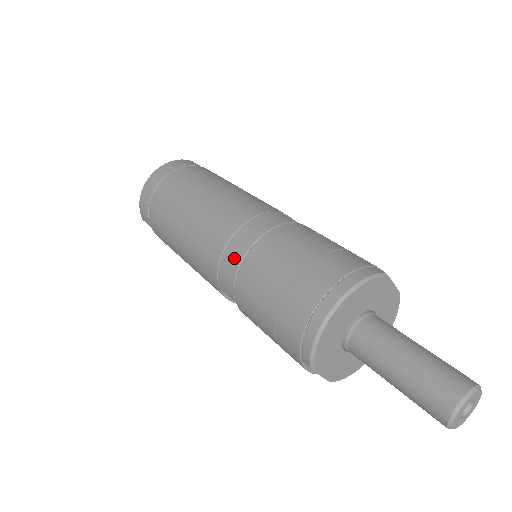
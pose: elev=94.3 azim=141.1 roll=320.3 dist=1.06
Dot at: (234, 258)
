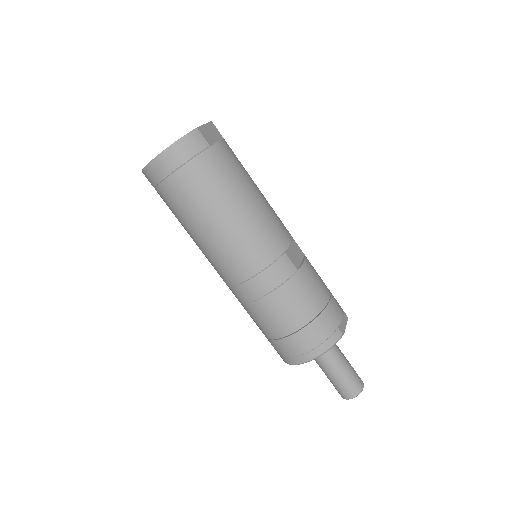
Dot at: (245, 296)
